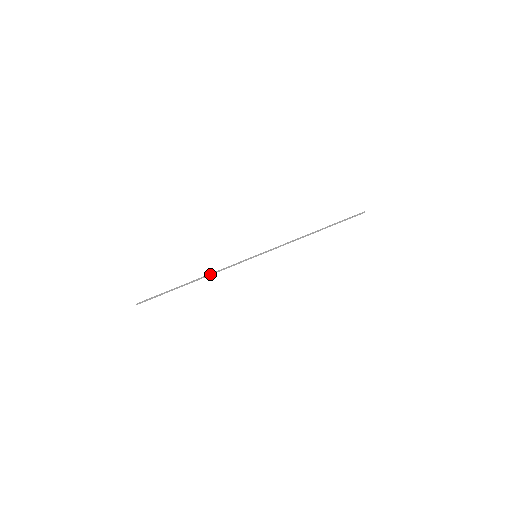
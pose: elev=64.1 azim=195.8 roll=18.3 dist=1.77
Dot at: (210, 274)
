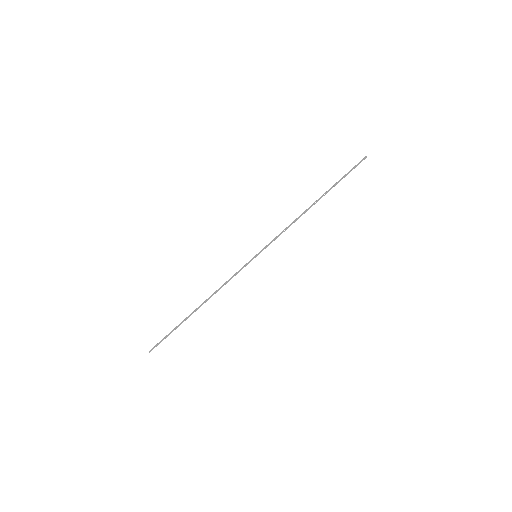
Dot at: (213, 294)
